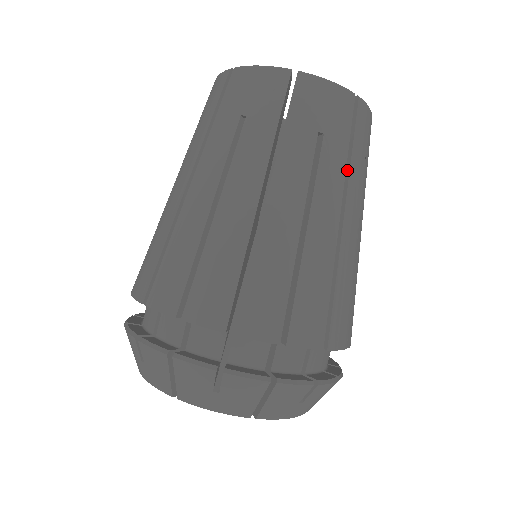
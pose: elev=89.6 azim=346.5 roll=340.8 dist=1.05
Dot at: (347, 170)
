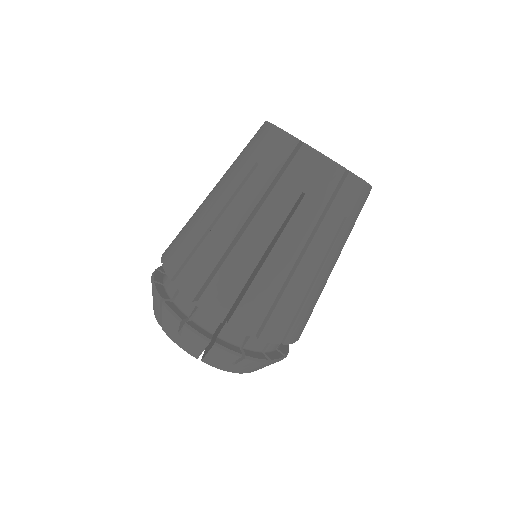
Dot at: (319, 223)
